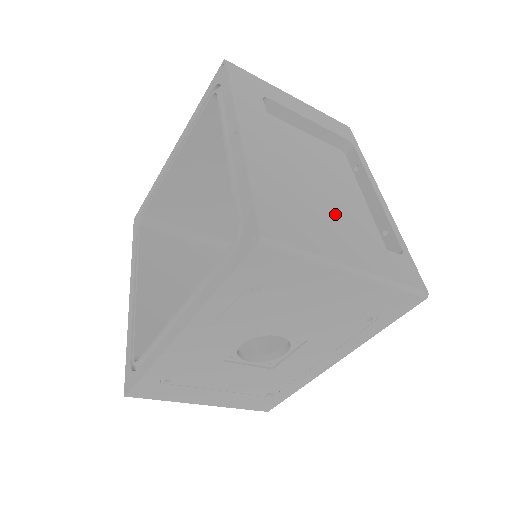
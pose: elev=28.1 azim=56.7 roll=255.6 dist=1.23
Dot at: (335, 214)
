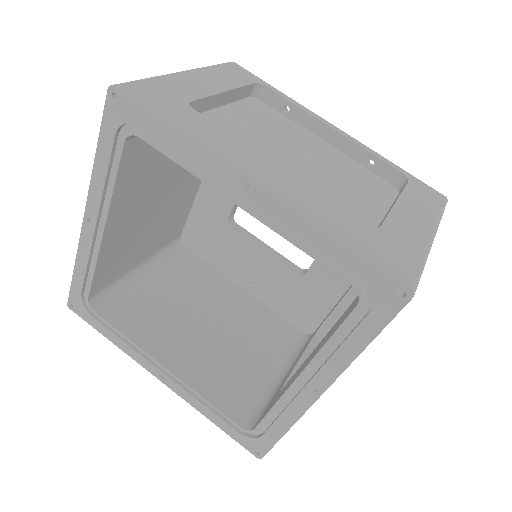
Dot at: (344, 184)
